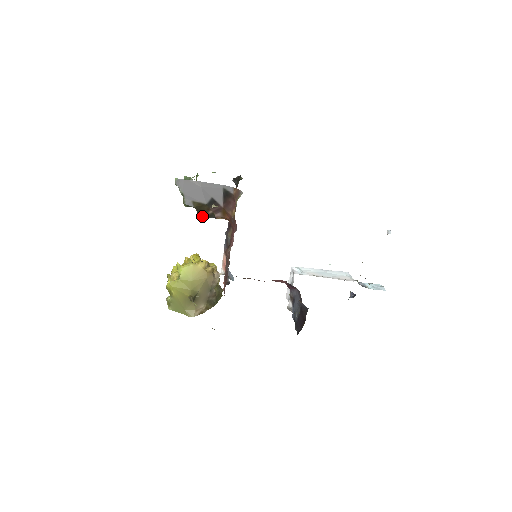
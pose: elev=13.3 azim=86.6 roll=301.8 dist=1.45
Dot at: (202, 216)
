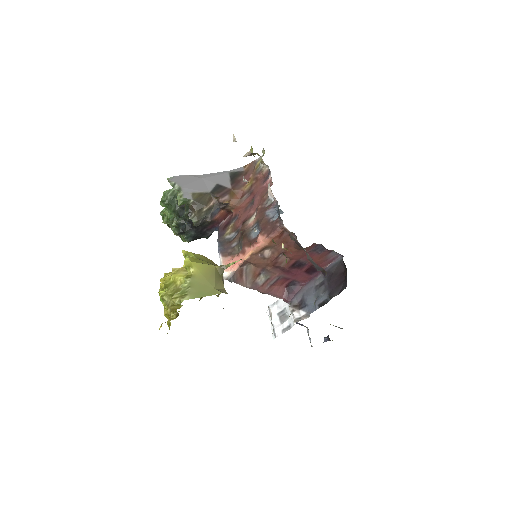
Dot at: (197, 215)
